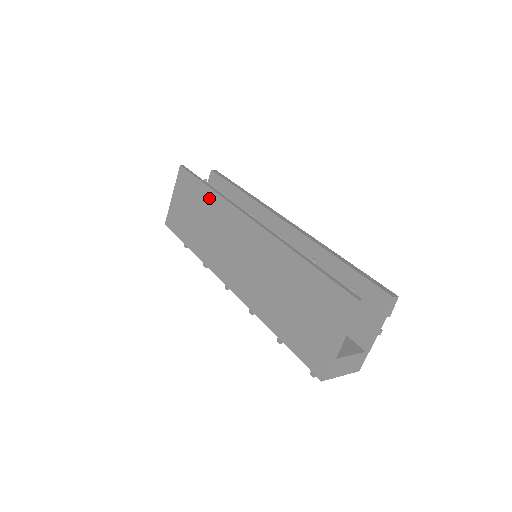
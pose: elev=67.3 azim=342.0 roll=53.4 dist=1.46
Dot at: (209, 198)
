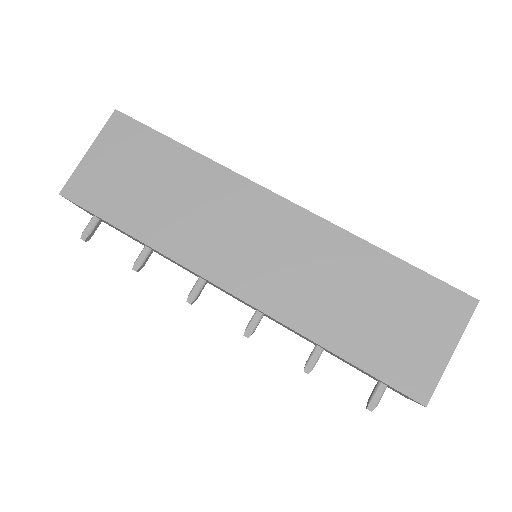
Dot at: (191, 164)
